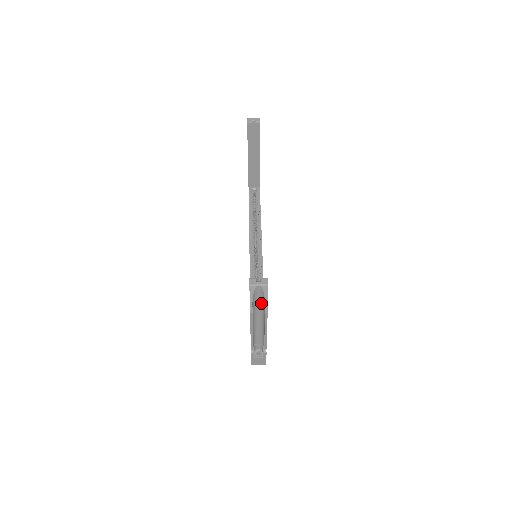
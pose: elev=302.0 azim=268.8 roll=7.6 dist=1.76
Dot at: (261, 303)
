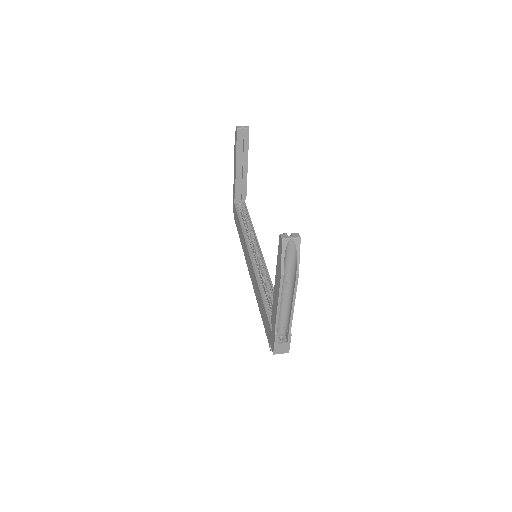
Dot at: (291, 264)
